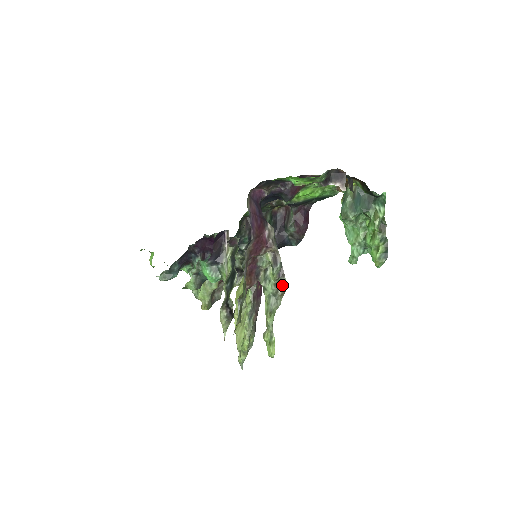
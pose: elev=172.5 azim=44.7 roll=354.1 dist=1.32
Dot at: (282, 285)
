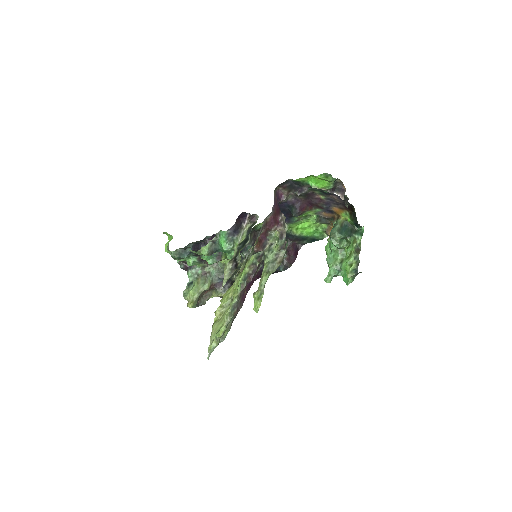
Dot at: (281, 256)
